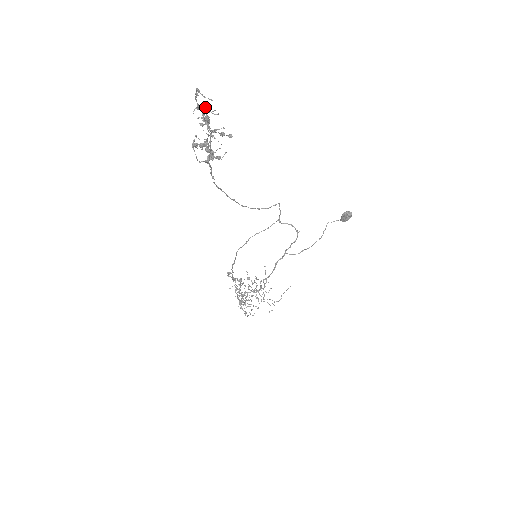
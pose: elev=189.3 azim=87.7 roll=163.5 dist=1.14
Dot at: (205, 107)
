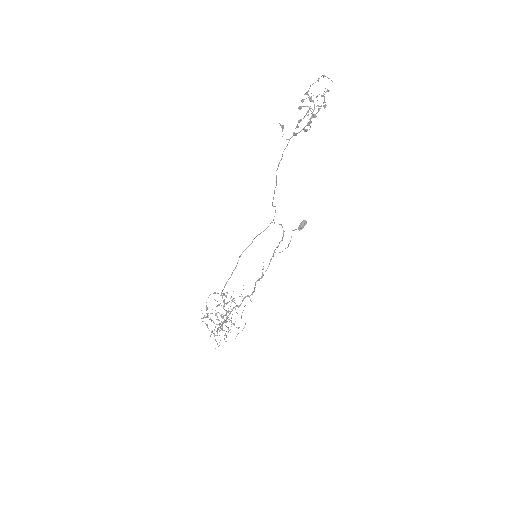
Dot at: occluded
